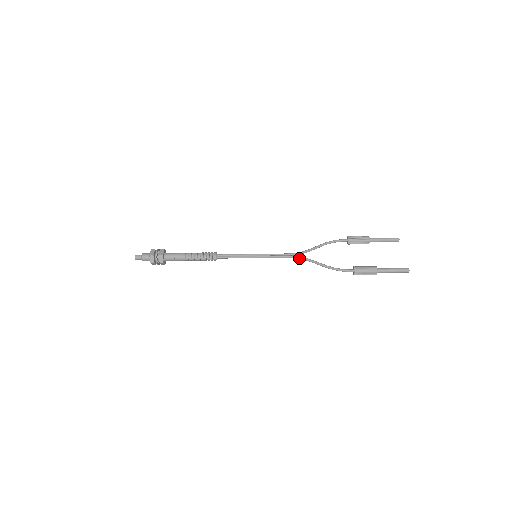
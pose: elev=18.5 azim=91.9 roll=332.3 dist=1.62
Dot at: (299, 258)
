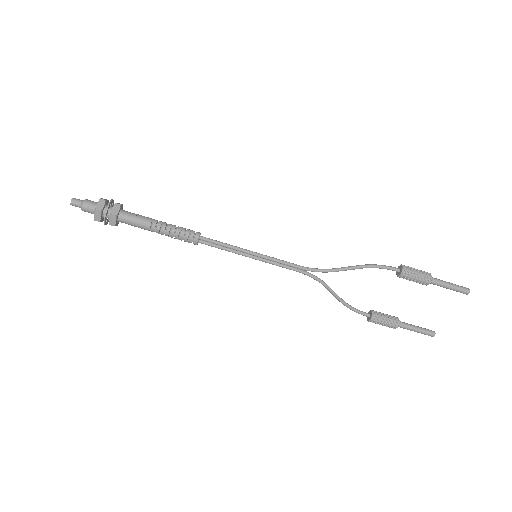
Dot at: (318, 269)
